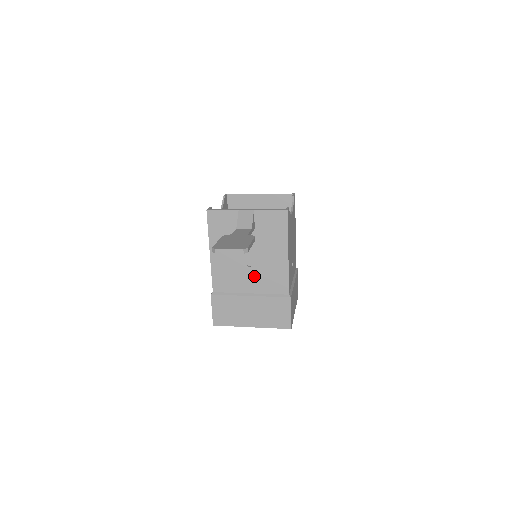
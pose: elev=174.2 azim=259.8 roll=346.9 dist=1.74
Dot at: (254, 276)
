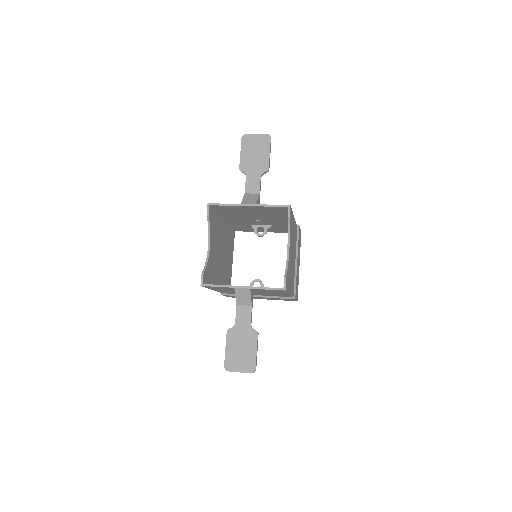
Dot at: (259, 294)
